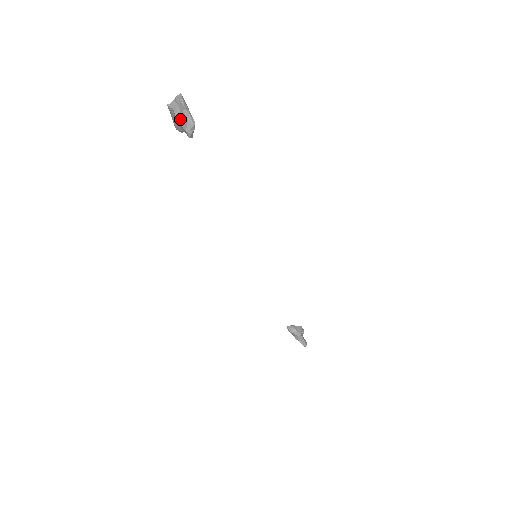
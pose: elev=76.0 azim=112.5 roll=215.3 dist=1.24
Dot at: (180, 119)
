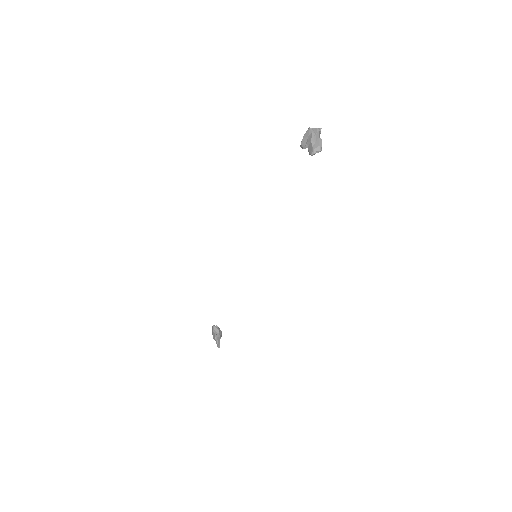
Dot at: (314, 141)
